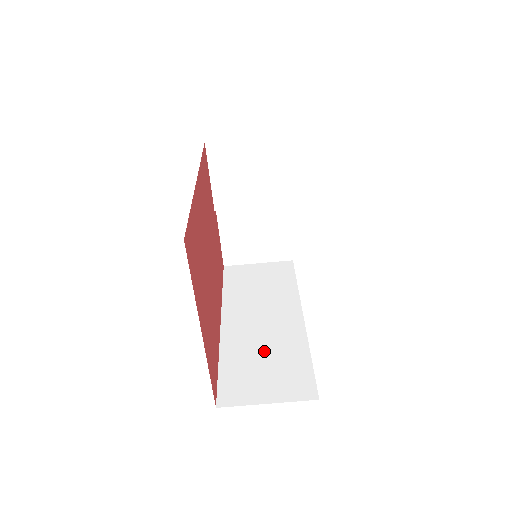
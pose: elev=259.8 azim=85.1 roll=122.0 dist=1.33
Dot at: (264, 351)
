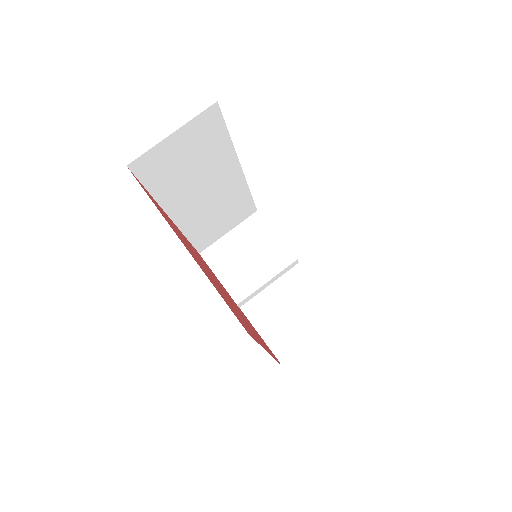
Dot at: occluded
